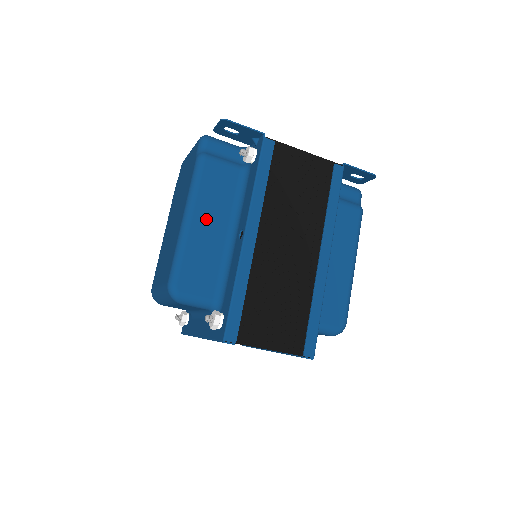
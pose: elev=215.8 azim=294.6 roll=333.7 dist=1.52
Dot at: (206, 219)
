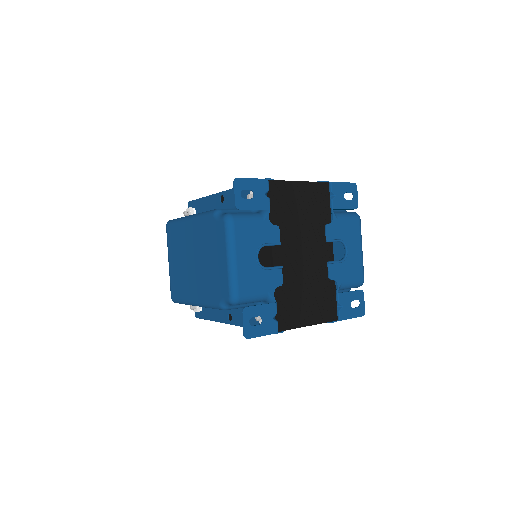
Dot at: occluded
